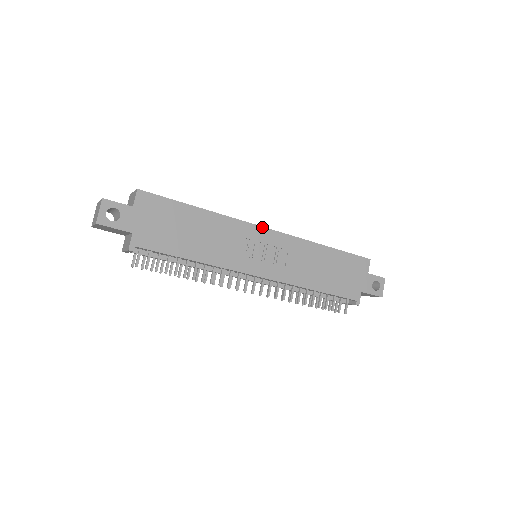
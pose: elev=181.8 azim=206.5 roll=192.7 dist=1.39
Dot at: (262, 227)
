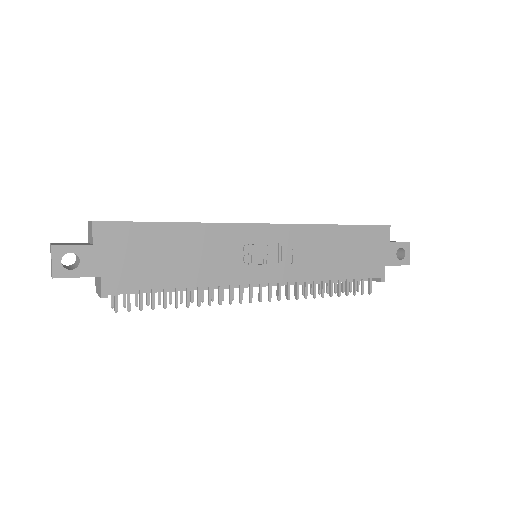
Dot at: (257, 224)
